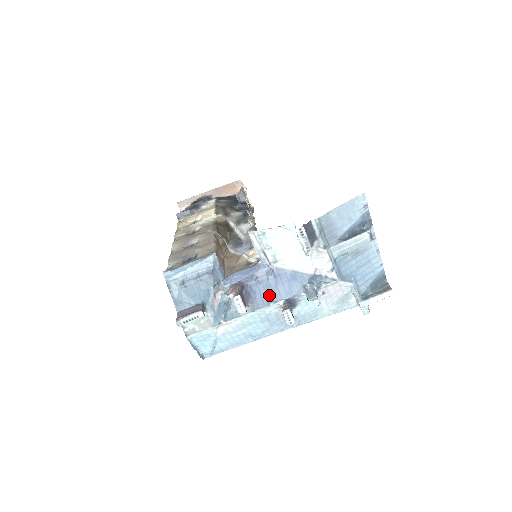
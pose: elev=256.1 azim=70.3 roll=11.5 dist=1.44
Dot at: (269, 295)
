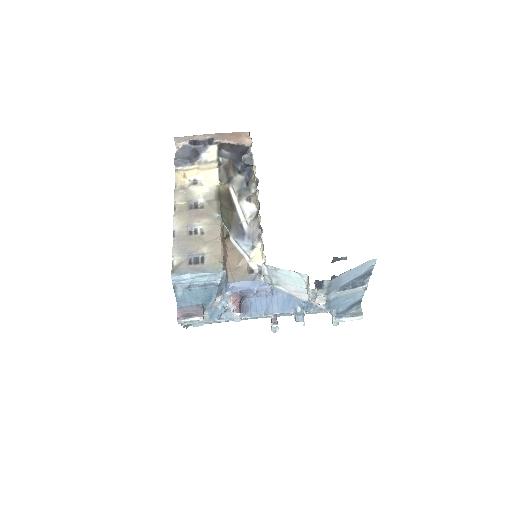
Dot at: (263, 308)
